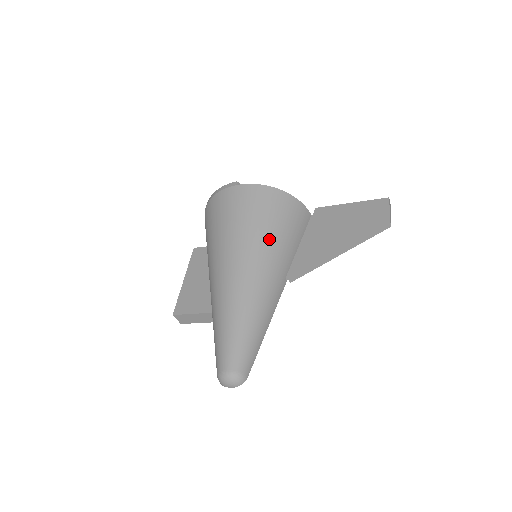
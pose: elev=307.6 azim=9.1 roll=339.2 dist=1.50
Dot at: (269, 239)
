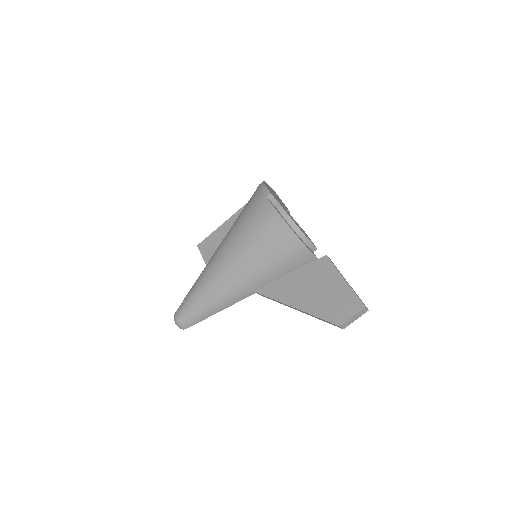
Dot at: (253, 261)
